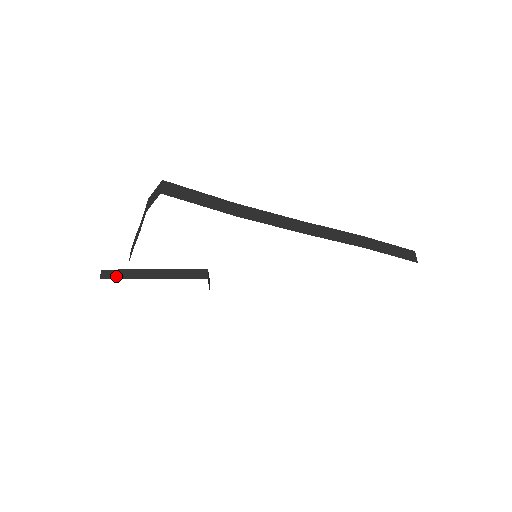
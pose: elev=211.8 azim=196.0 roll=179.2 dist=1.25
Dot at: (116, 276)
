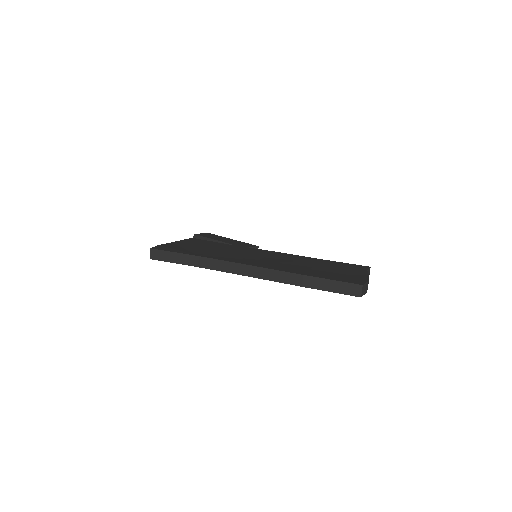
Dot at: occluded
